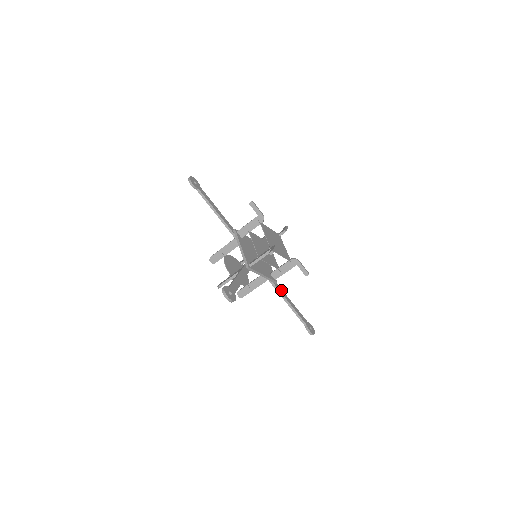
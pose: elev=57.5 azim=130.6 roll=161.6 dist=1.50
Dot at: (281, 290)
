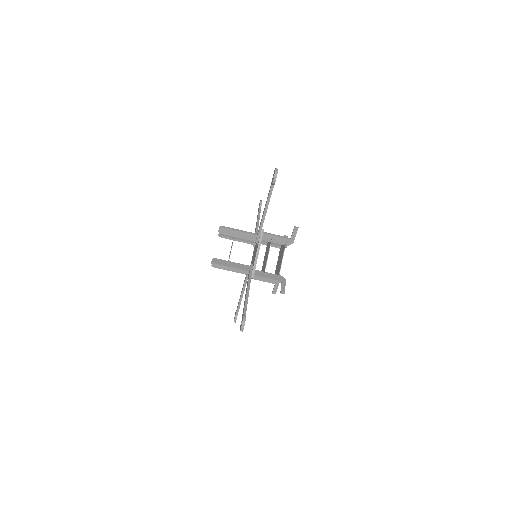
Dot at: occluded
